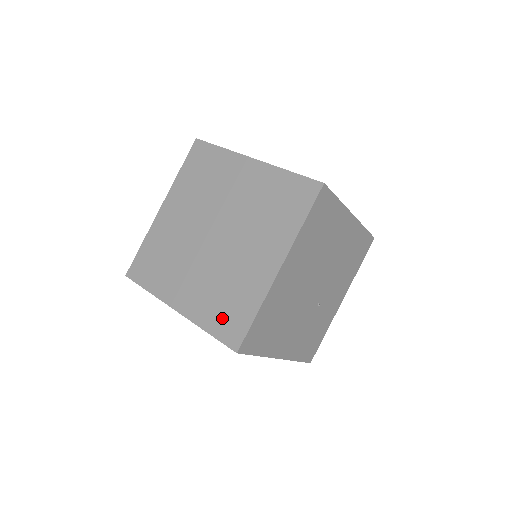
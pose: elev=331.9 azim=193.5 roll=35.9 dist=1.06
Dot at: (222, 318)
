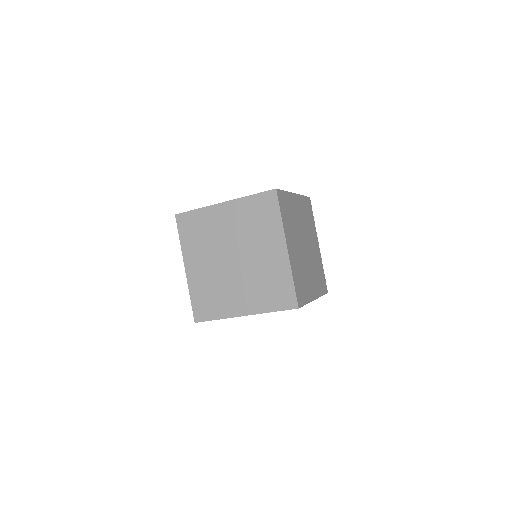
Dot at: (202, 301)
